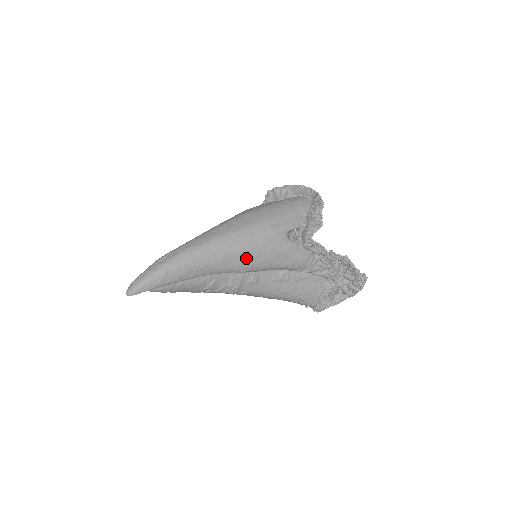
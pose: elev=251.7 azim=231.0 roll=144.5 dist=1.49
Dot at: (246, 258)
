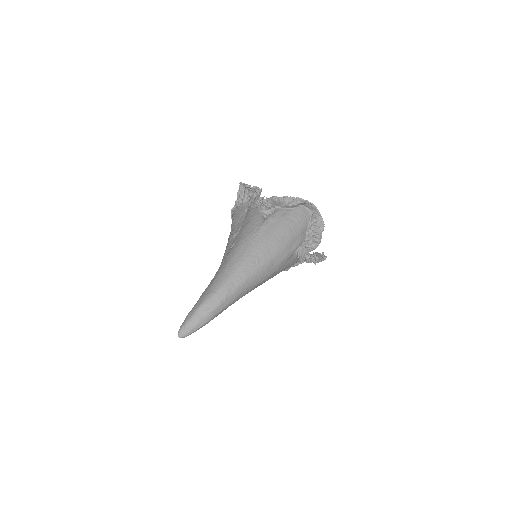
Dot at: (265, 281)
